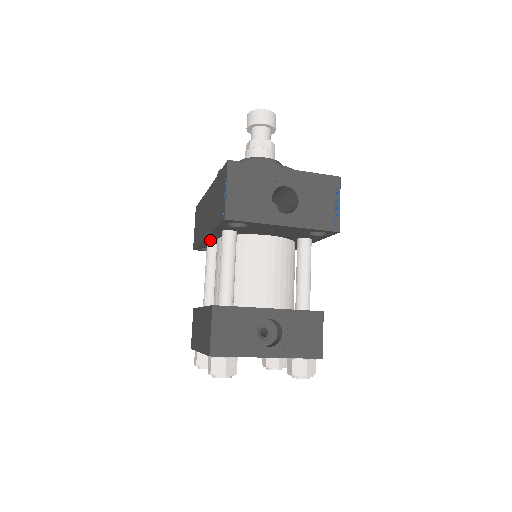
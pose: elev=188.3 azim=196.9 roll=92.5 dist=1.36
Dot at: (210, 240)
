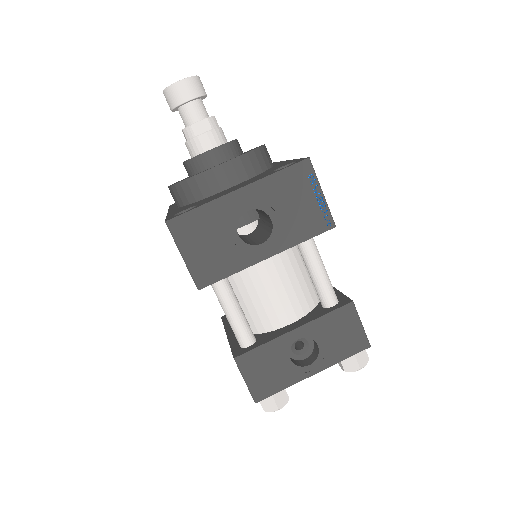
Dot at: occluded
